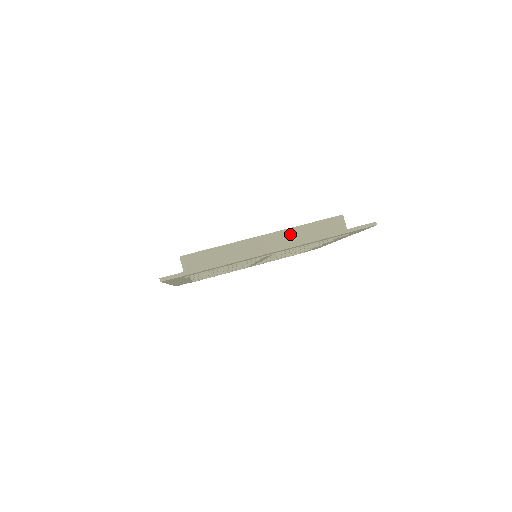
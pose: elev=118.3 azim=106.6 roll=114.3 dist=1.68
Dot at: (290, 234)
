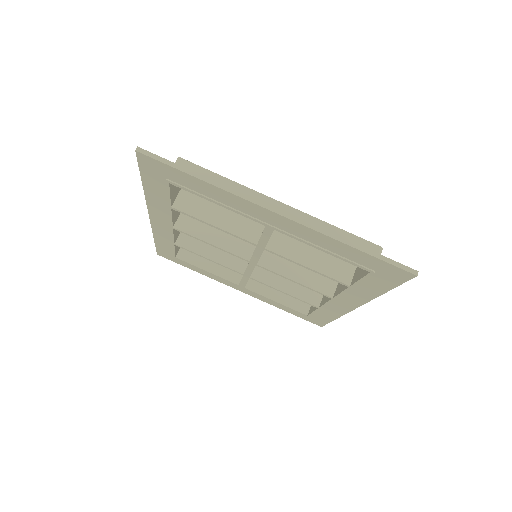
Dot at: occluded
